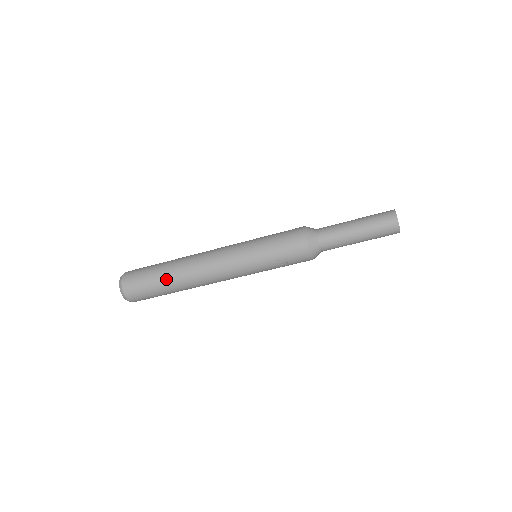
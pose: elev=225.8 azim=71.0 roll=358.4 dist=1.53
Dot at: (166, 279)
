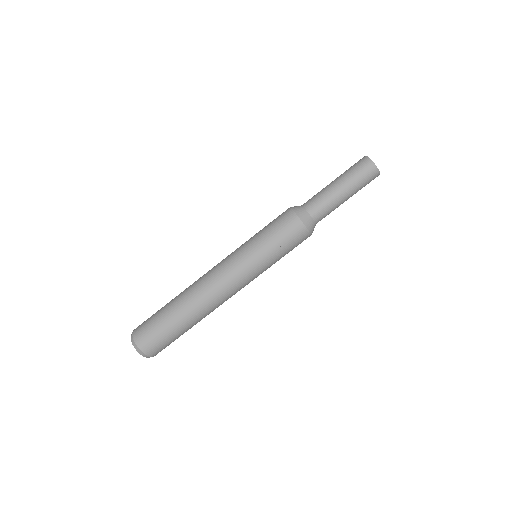
Dot at: (173, 309)
